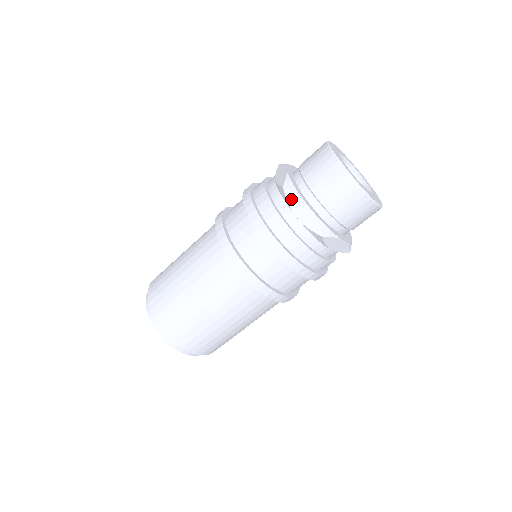
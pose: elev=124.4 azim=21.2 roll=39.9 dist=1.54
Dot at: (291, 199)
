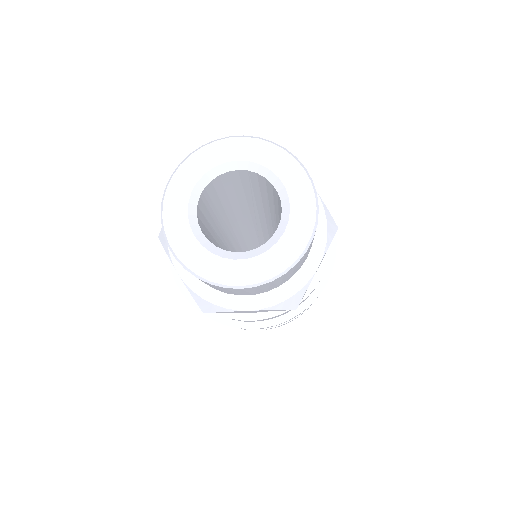
Dot at: occluded
